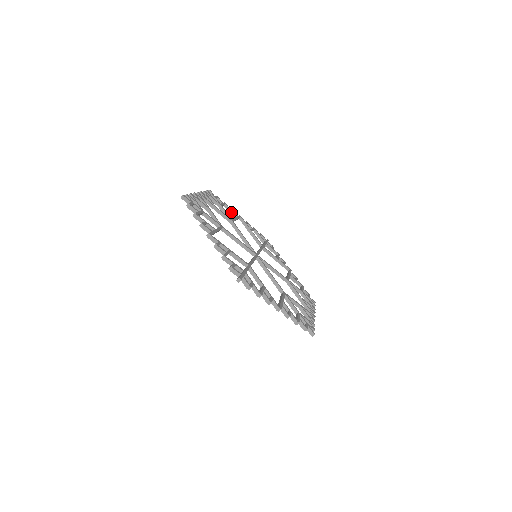
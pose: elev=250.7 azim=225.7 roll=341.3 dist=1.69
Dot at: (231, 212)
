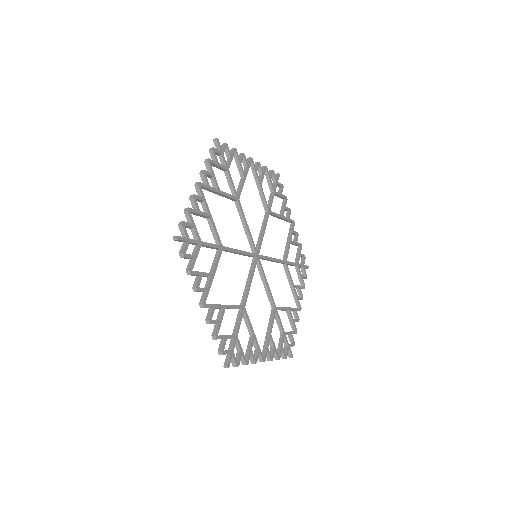
Dot at: (202, 216)
